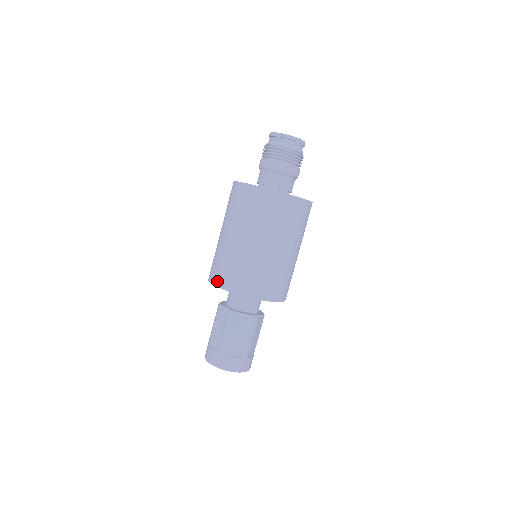
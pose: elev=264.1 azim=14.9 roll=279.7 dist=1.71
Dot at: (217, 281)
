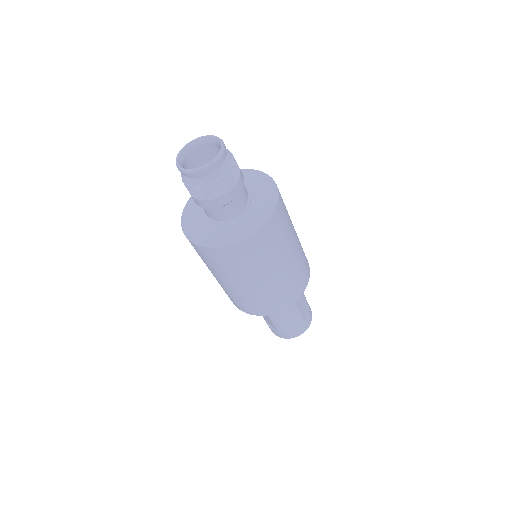
Dot at: (236, 306)
